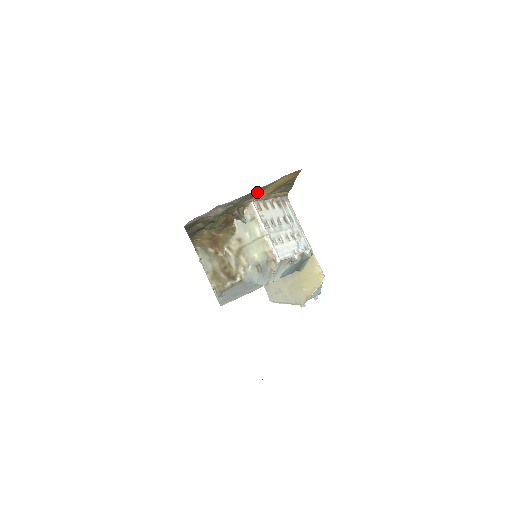
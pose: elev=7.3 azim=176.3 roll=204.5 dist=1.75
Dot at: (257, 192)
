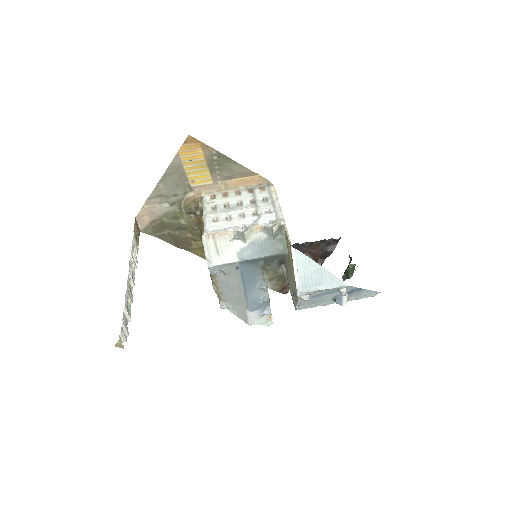
Dot at: (179, 178)
